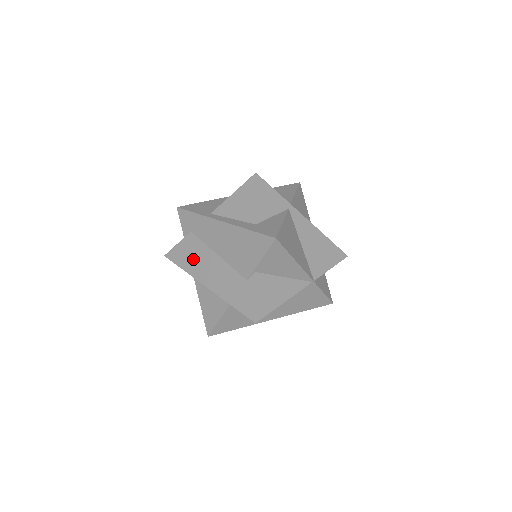
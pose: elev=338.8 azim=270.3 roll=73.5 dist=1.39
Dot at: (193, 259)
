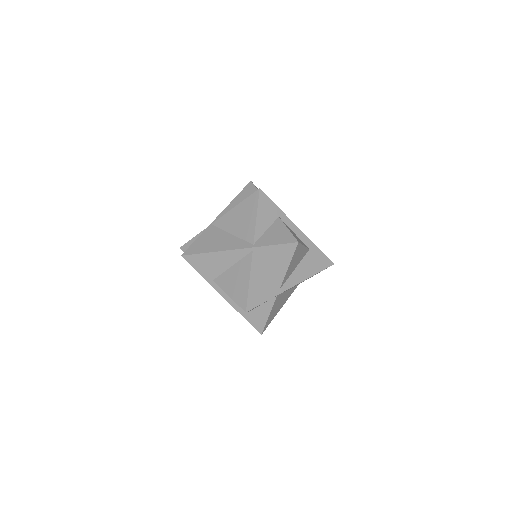
Dot at: occluded
